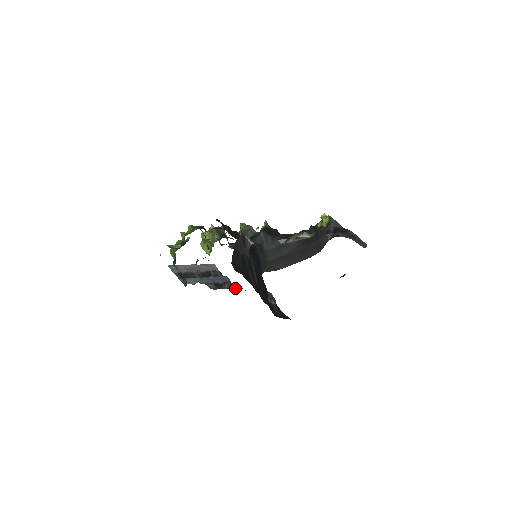
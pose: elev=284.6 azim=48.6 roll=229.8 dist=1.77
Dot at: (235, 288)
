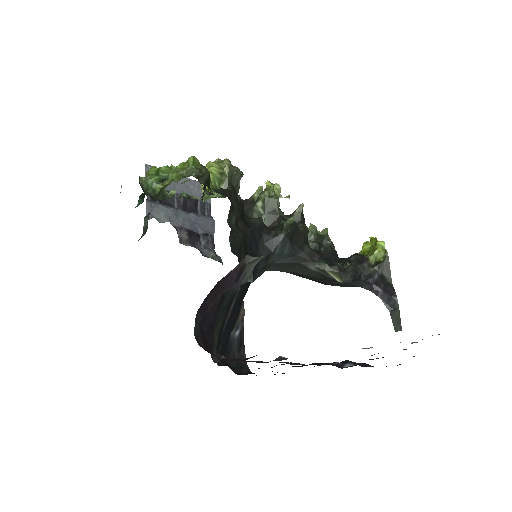
Dot at: (211, 257)
